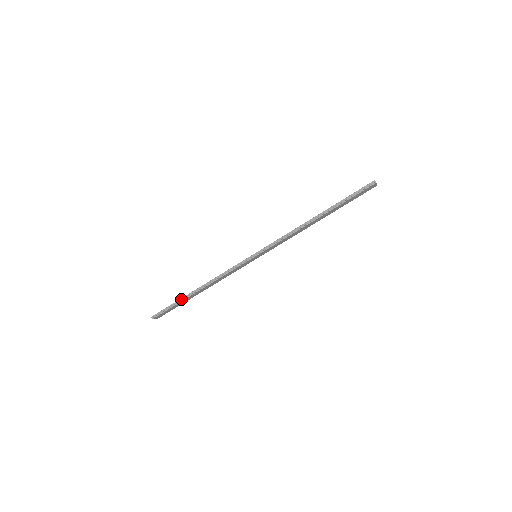
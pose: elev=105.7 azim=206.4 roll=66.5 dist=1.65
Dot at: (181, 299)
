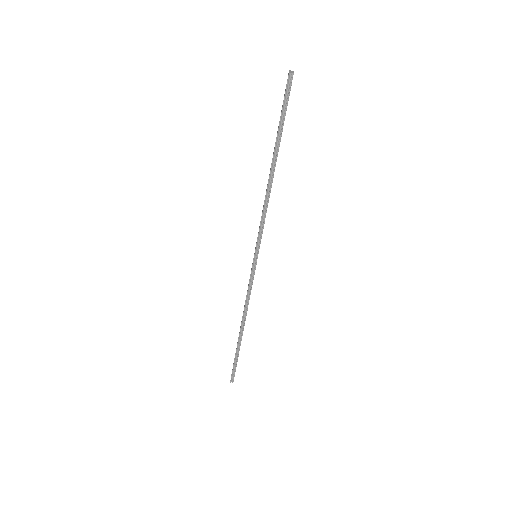
Dot at: (237, 349)
